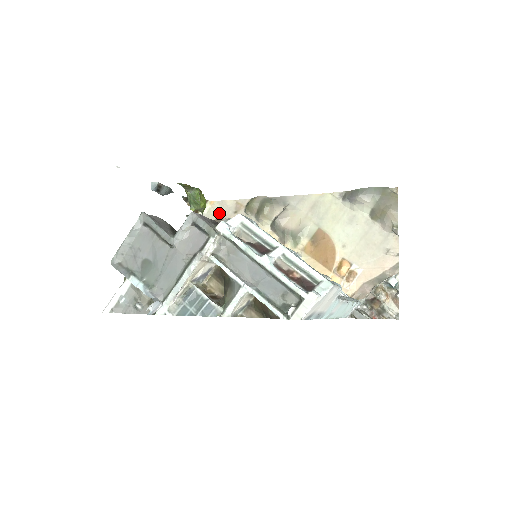
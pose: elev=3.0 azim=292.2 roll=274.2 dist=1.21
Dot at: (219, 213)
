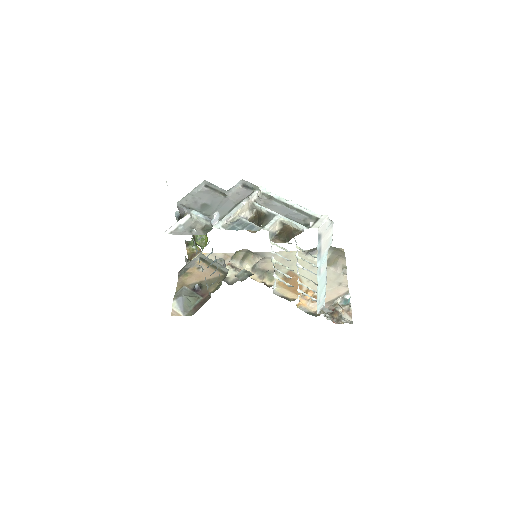
Dot at: occluded
